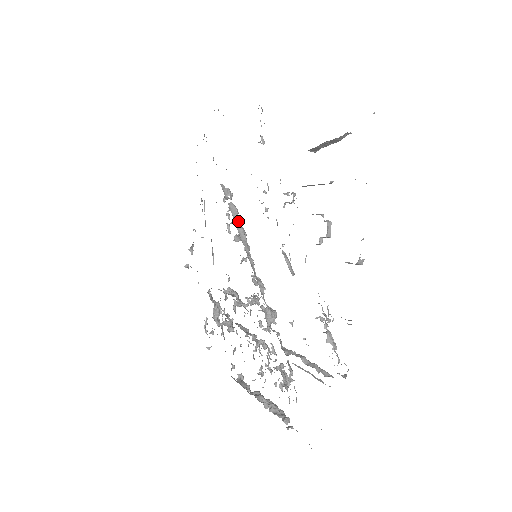
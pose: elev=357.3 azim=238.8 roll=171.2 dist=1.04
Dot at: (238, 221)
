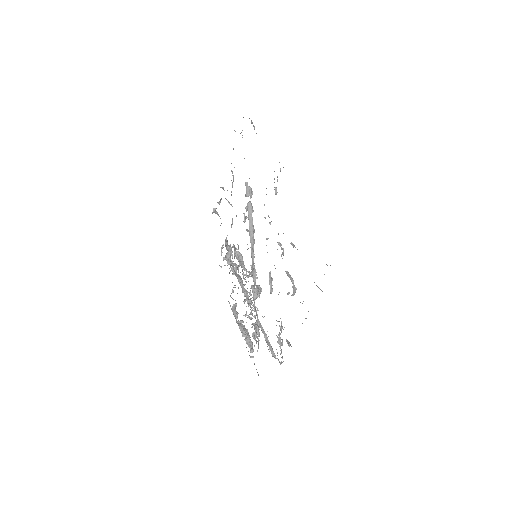
Dot at: (251, 220)
